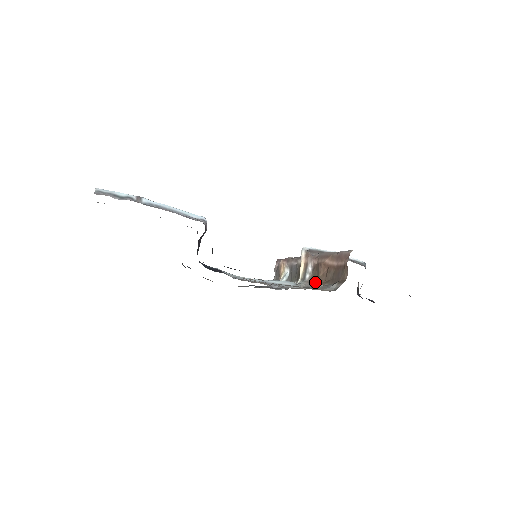
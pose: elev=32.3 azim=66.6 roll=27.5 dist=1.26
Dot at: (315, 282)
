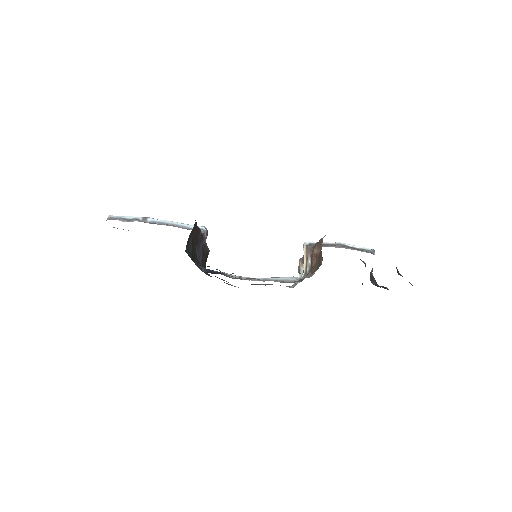
Dot at: occluded
